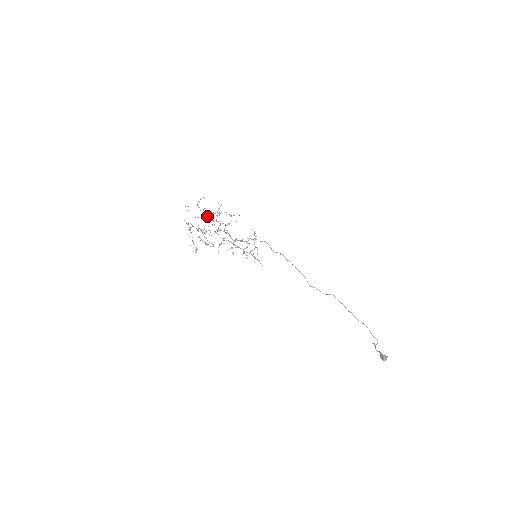
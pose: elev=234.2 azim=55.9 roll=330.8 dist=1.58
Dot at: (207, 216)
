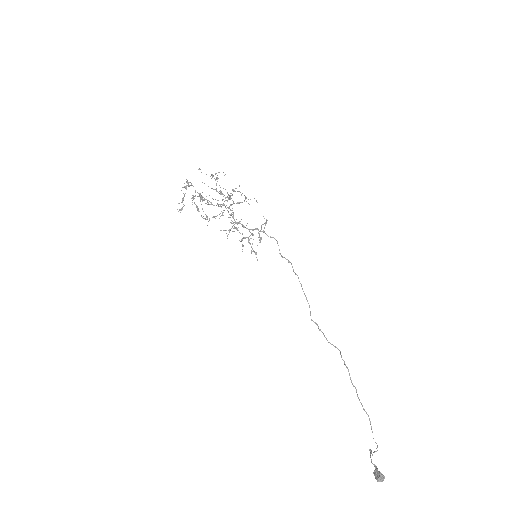
Dot at: occluded
